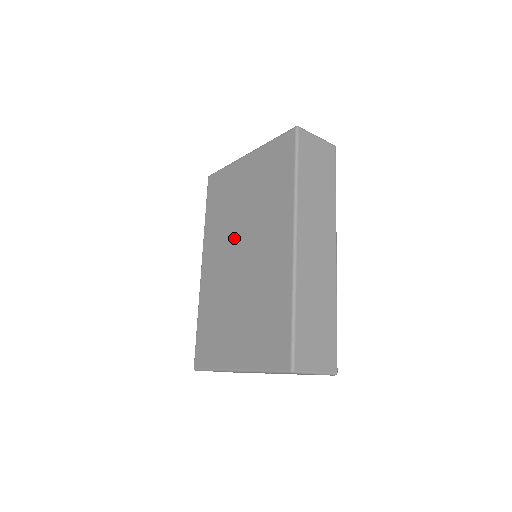
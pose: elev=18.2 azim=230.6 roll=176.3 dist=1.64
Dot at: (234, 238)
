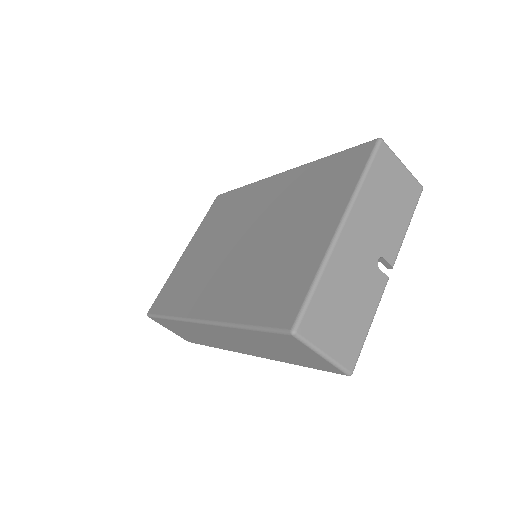
Dot at: (222, 256)
